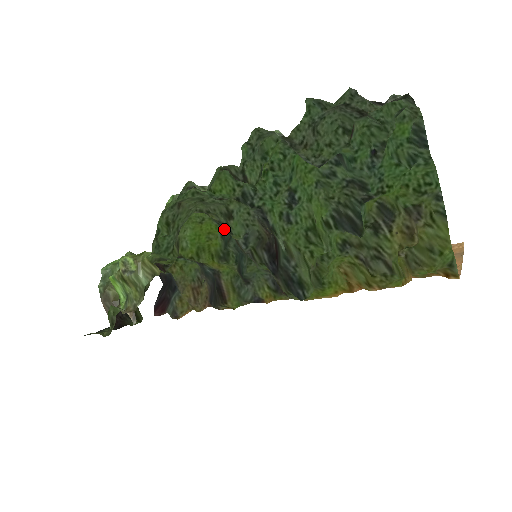
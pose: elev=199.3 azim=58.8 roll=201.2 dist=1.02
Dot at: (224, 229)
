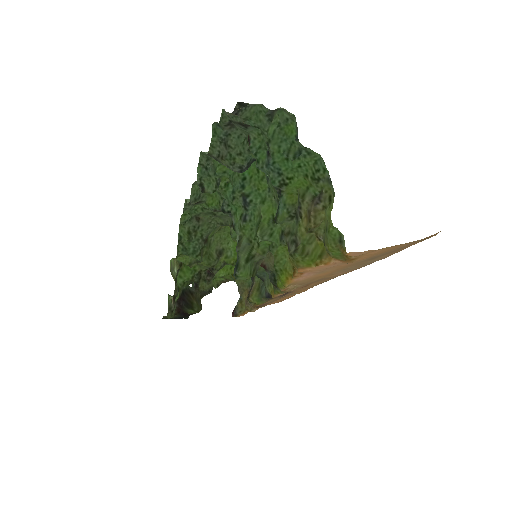
Dot at: occluded
